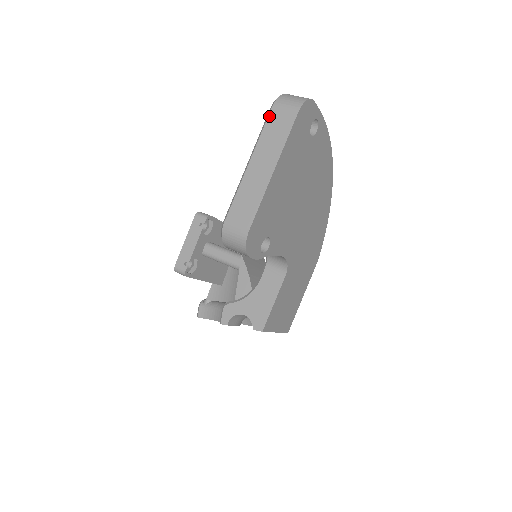
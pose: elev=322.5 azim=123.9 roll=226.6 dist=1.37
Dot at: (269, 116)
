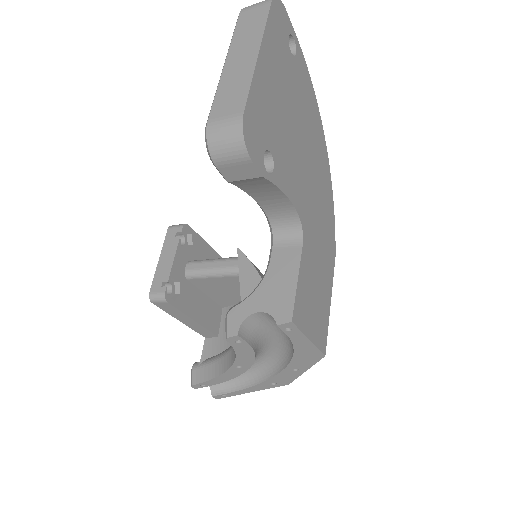
Dot at: (238, 20)
